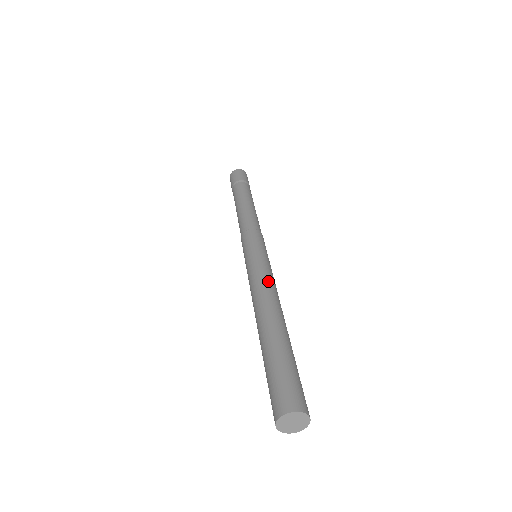
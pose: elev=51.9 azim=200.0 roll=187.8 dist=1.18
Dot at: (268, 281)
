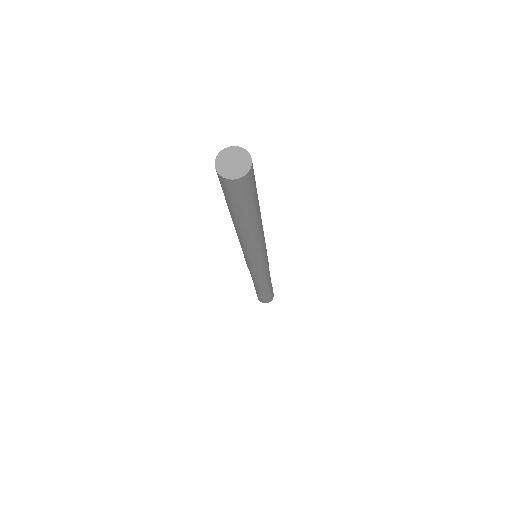
Dot at: occluded
